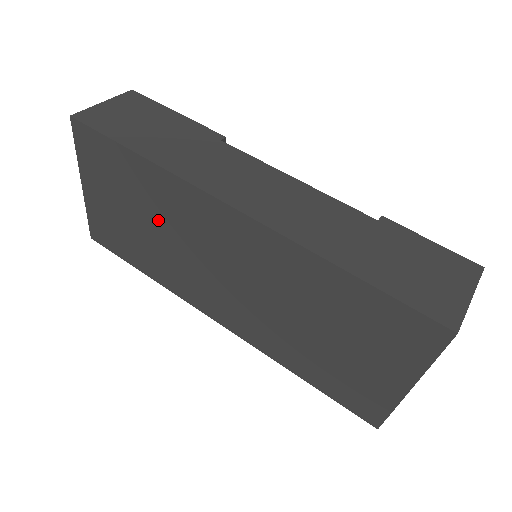
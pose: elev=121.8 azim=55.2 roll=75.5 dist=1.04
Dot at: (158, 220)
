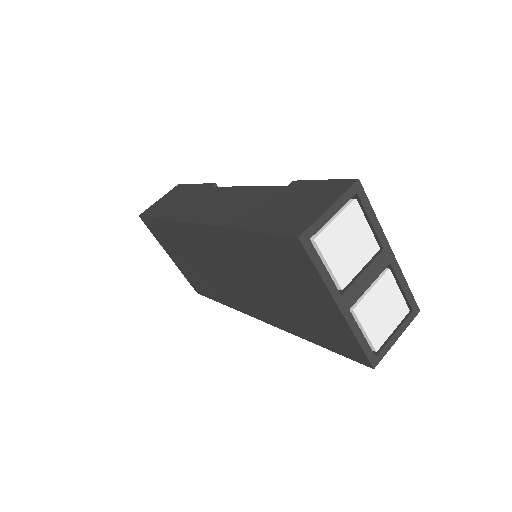
Dot at: (193, 257)
